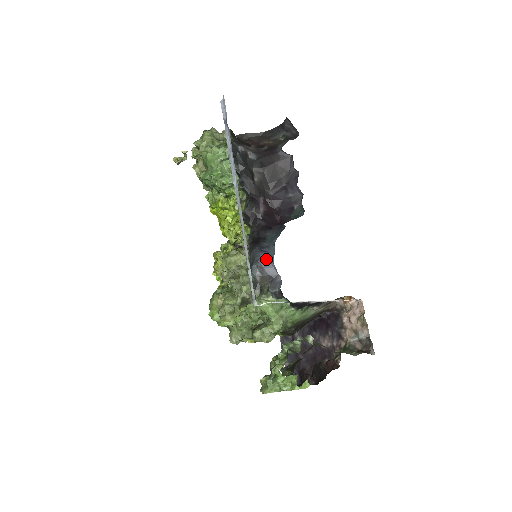
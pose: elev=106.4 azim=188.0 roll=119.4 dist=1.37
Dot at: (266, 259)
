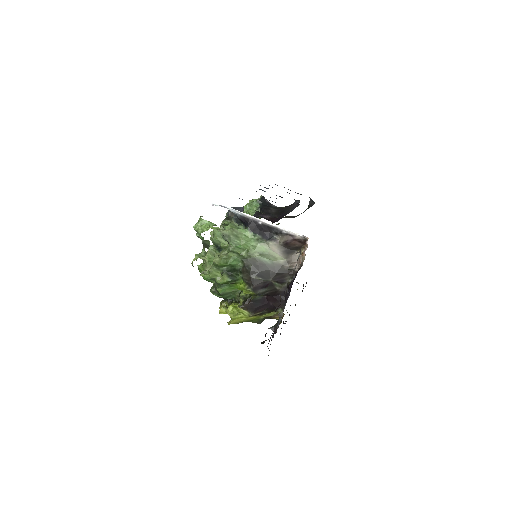
Dot at: (241, 207)
